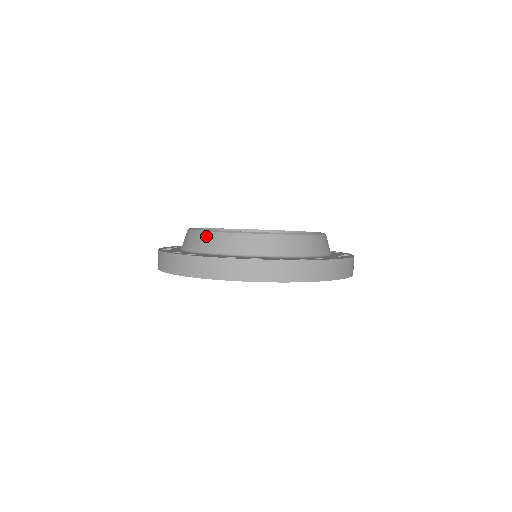
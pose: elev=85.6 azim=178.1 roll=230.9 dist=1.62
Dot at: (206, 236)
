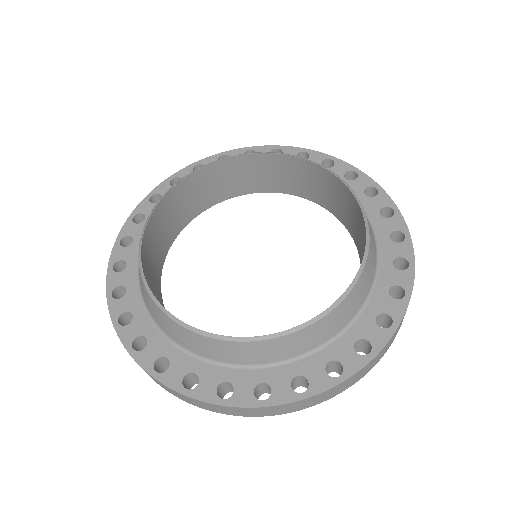
Dot at: (226, 346)
